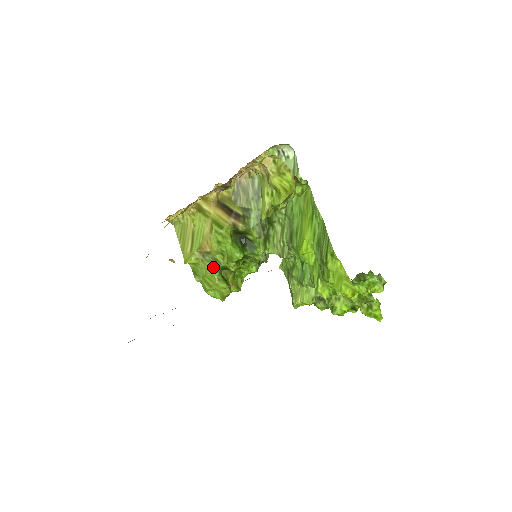
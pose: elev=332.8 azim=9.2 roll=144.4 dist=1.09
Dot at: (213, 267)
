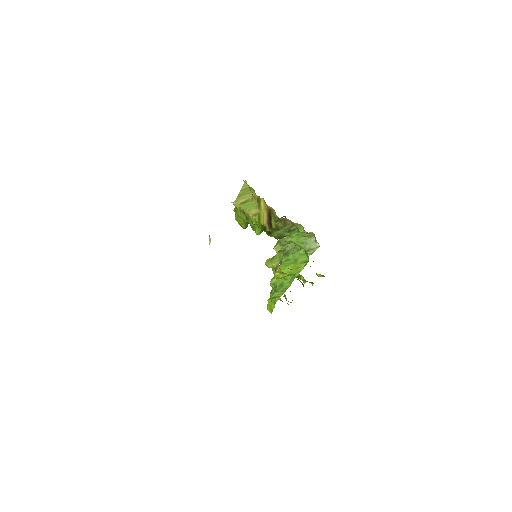
Dot at: (244, 220)
